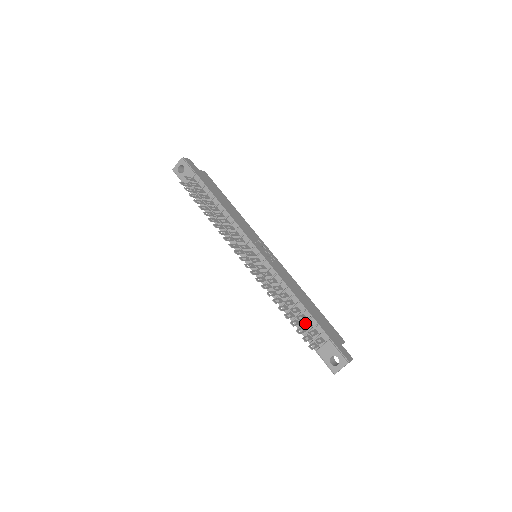
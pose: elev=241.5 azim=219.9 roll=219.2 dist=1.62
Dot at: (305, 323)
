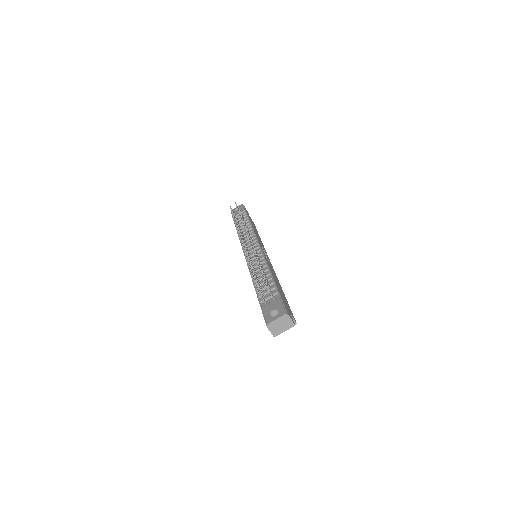
Dot at: (265, 278)
